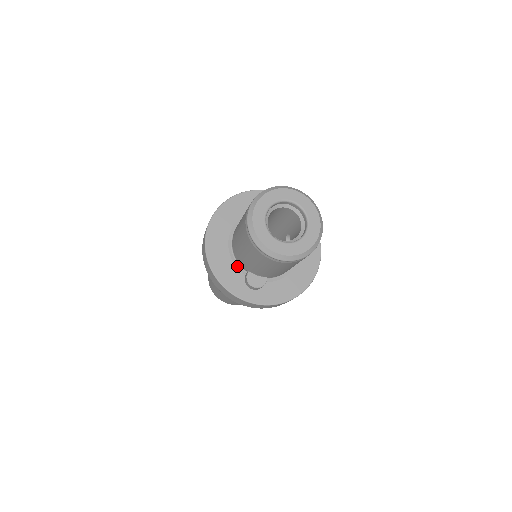
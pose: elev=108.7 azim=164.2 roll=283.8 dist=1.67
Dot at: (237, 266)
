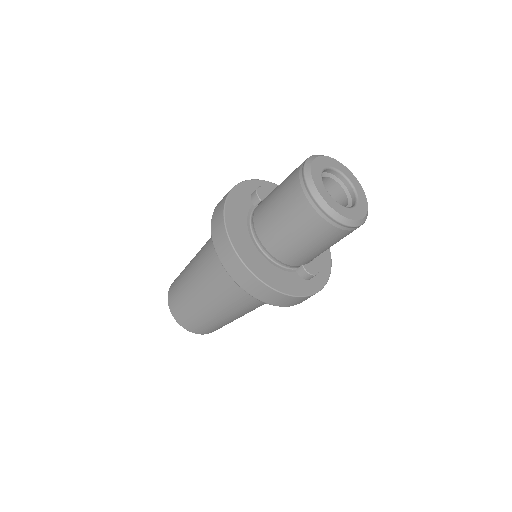
Dot at: (286, 270)
